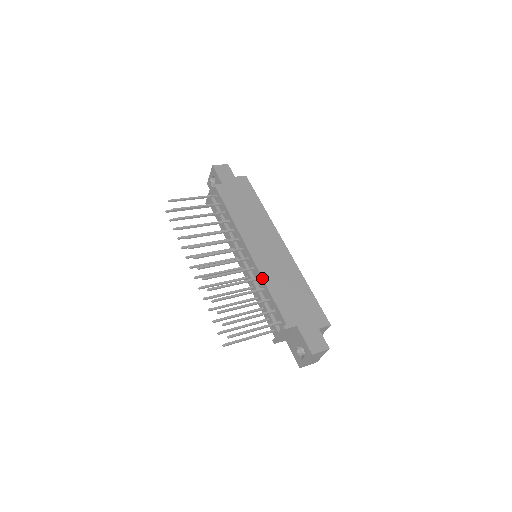
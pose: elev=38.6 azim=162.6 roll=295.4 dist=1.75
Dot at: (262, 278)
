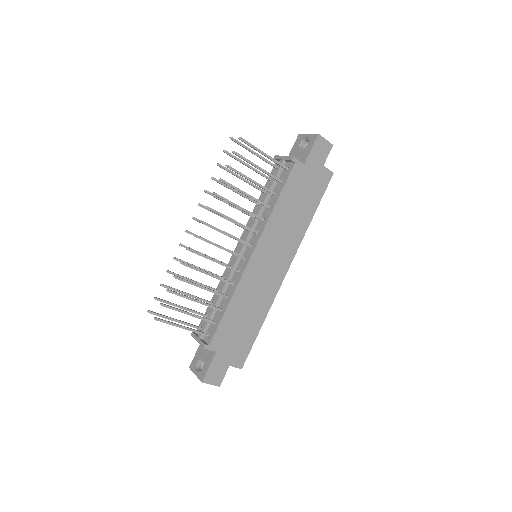
Dot at: (235, 290)
